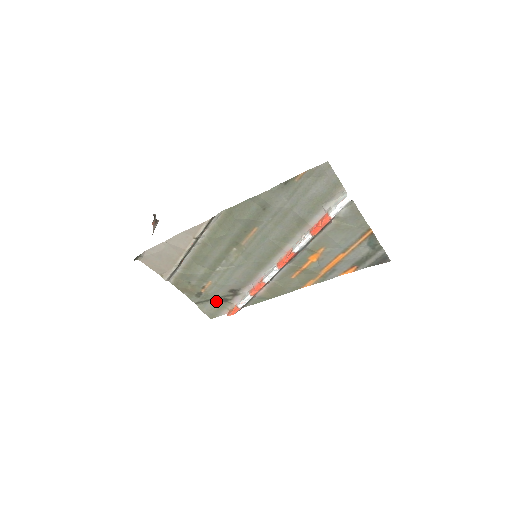
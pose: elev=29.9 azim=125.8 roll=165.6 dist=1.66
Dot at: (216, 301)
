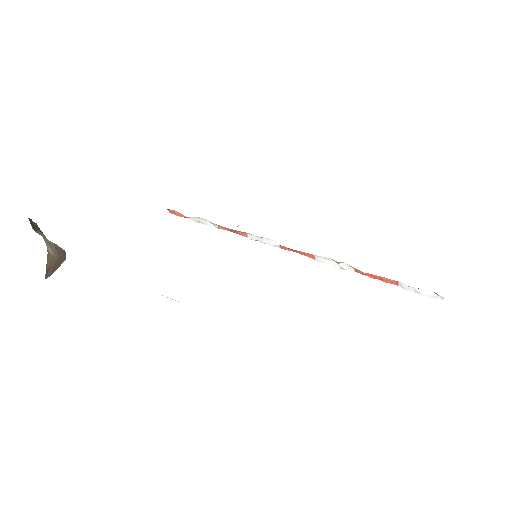
Dot at: occluded
